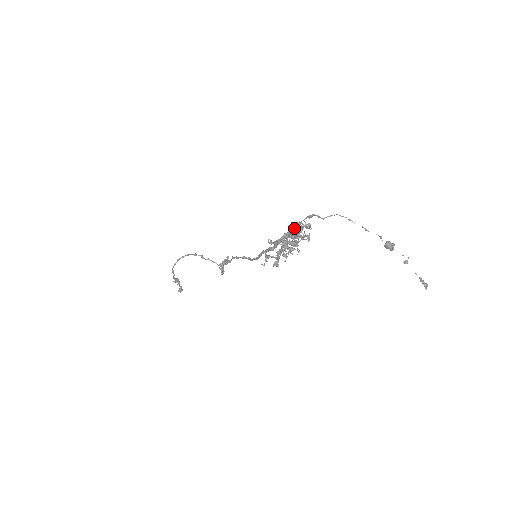
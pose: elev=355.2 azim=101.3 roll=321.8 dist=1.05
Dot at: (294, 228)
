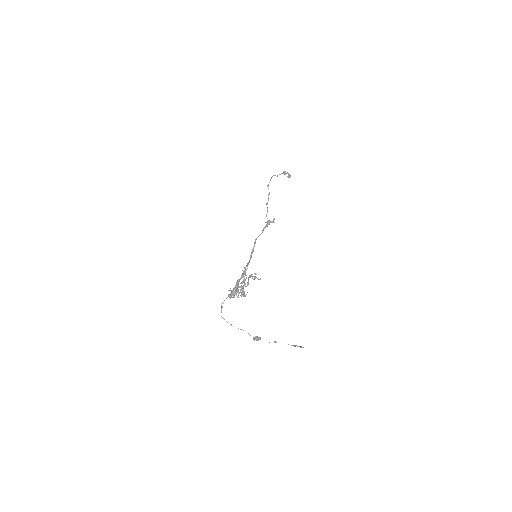
Dot at: (228, 295)
